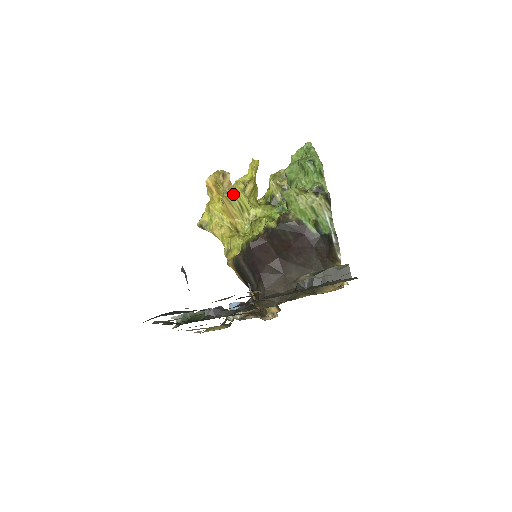
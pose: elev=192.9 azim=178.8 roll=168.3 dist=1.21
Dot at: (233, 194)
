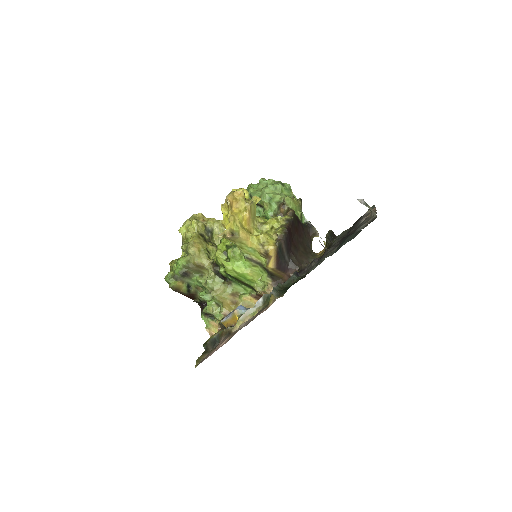
Dot at: (253, 204)
